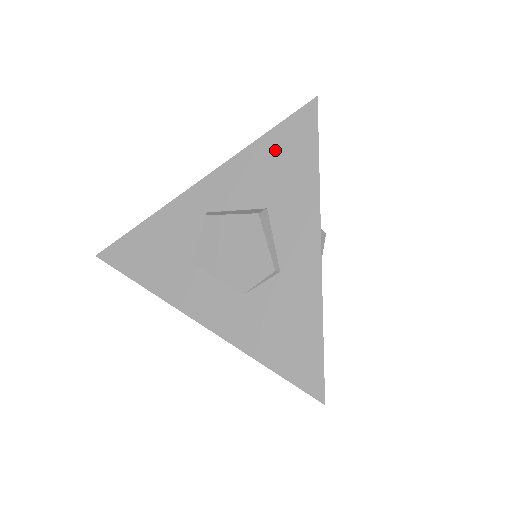
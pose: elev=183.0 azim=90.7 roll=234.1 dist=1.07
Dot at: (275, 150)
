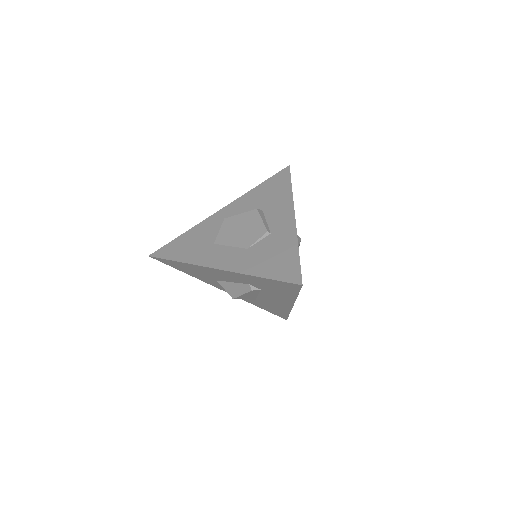
Dot at: (267, 188)
